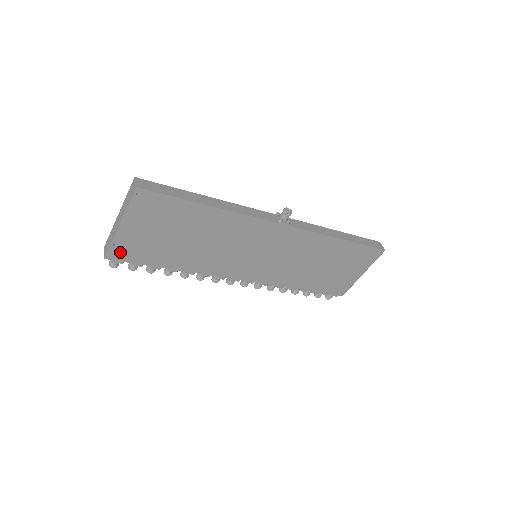
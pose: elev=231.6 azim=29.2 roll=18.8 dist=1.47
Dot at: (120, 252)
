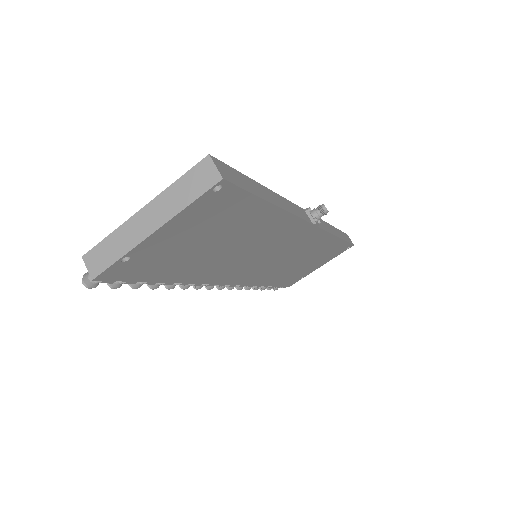
Dot at: (122, 269)
